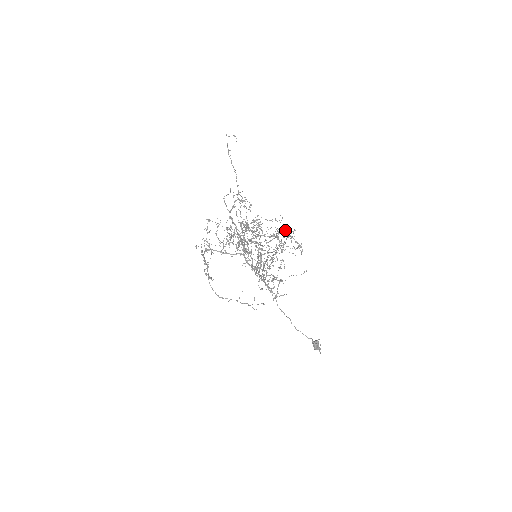
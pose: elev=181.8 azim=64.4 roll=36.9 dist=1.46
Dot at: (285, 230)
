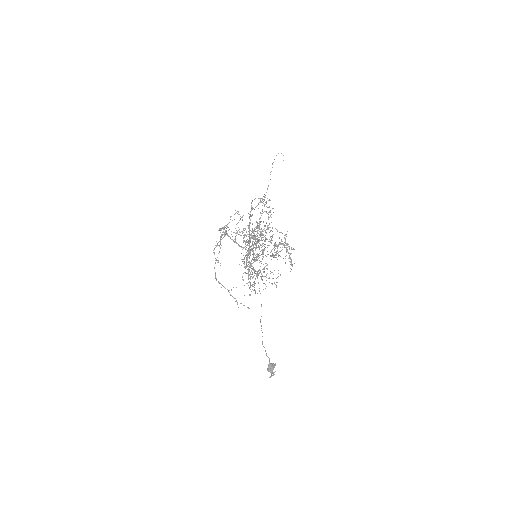
Dot at: (286, 244)
